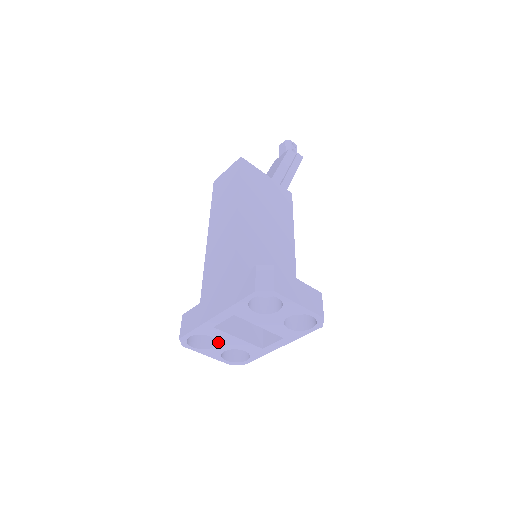
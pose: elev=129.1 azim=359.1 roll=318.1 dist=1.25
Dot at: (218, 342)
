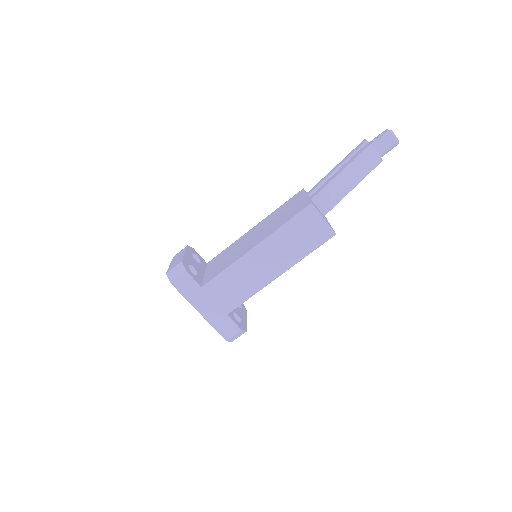
Dot at: occluded
